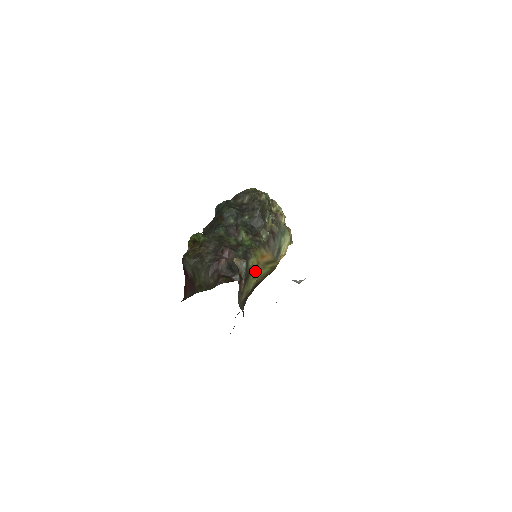
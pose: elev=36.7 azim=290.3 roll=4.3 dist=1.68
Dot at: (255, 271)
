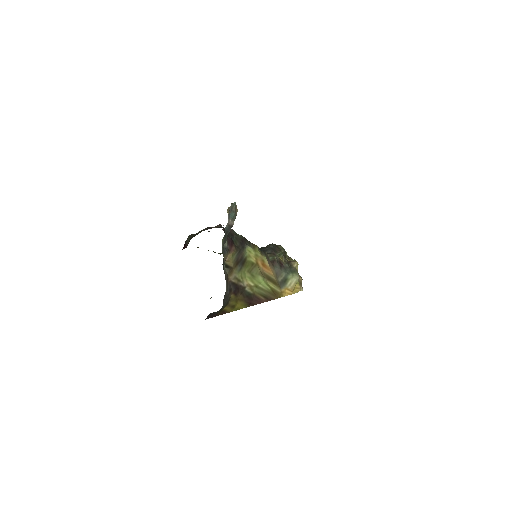
Dot at: (252, 269)
